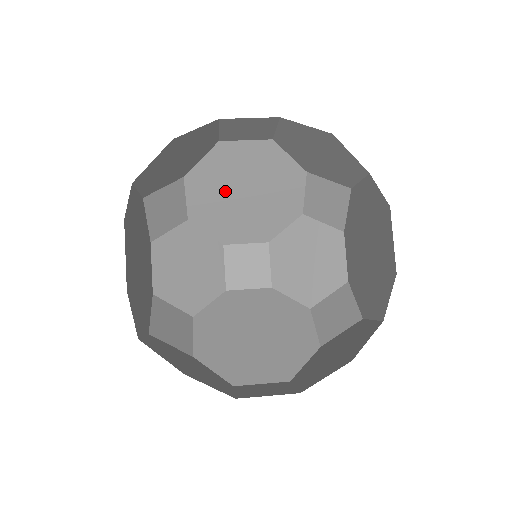
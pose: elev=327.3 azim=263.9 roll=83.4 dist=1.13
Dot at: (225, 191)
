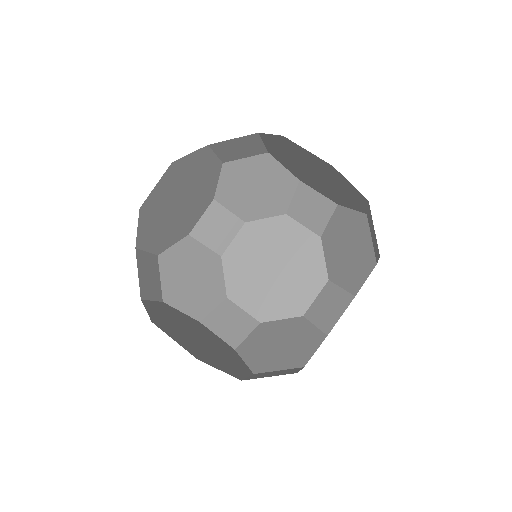
Dot at: (295, 160)
